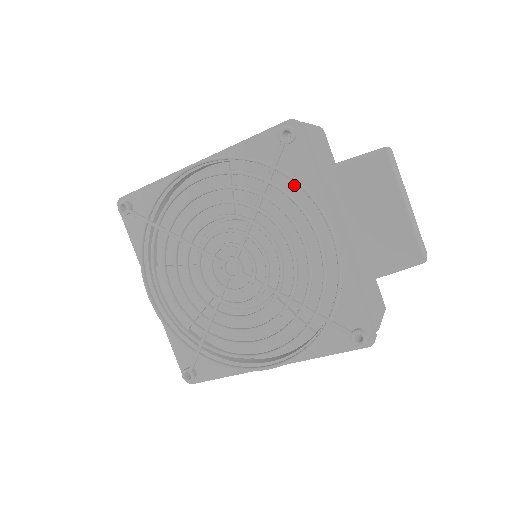
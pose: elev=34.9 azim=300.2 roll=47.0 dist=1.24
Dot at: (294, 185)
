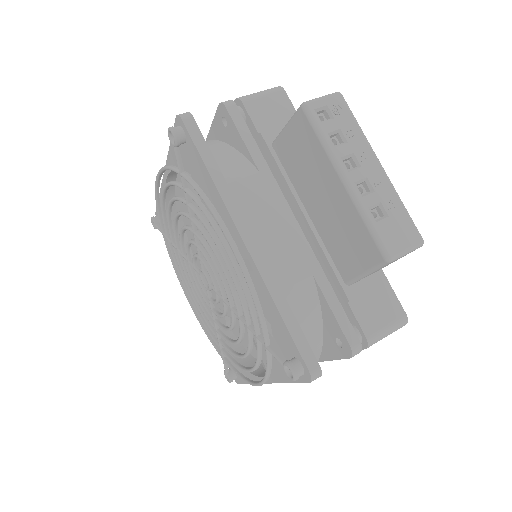
Dot at: occluded
